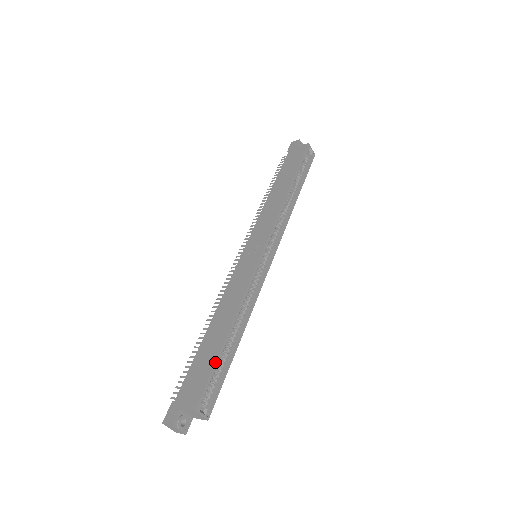
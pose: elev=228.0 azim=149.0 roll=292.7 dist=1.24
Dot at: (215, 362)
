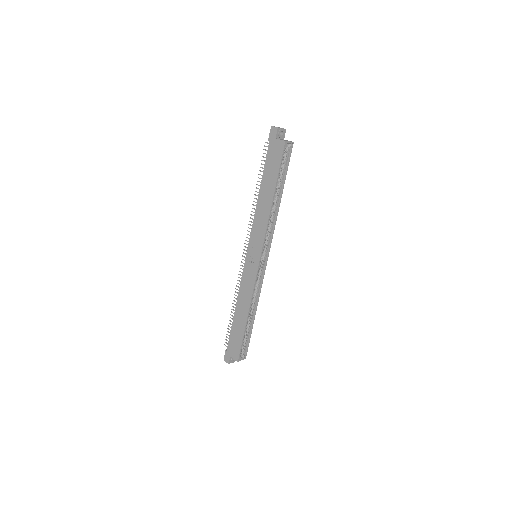
Dot at: (243, 338)
